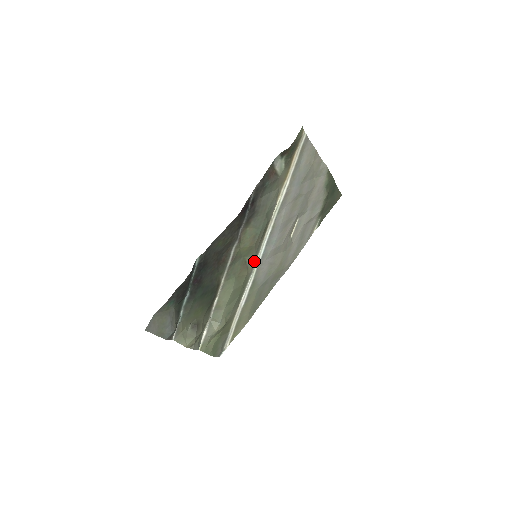
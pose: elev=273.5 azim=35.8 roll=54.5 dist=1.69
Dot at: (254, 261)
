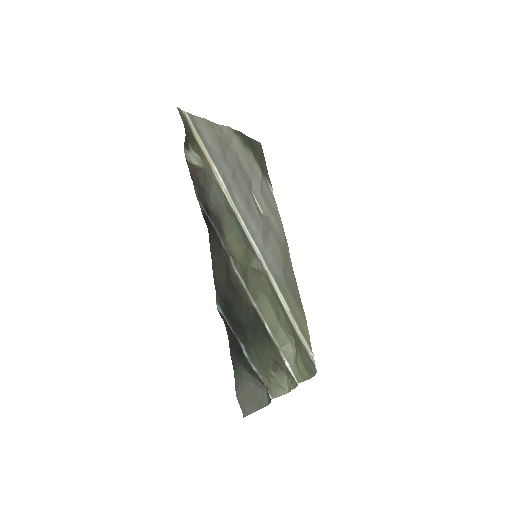
Dot at: (259, 262)
